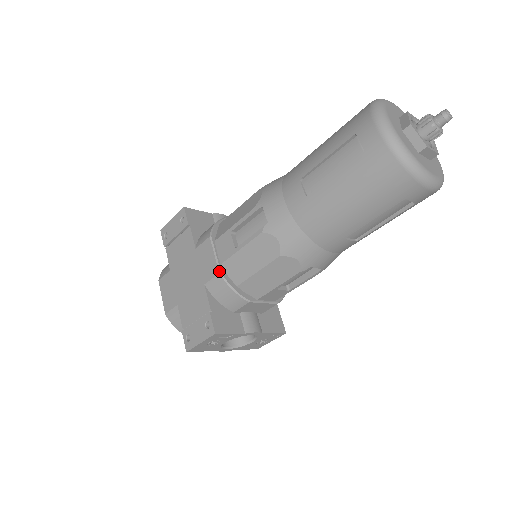
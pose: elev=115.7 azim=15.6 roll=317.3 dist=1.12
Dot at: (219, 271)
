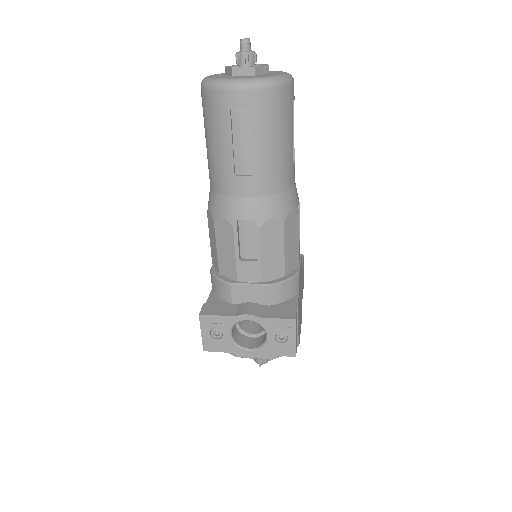
Dot at: (211, 269)
